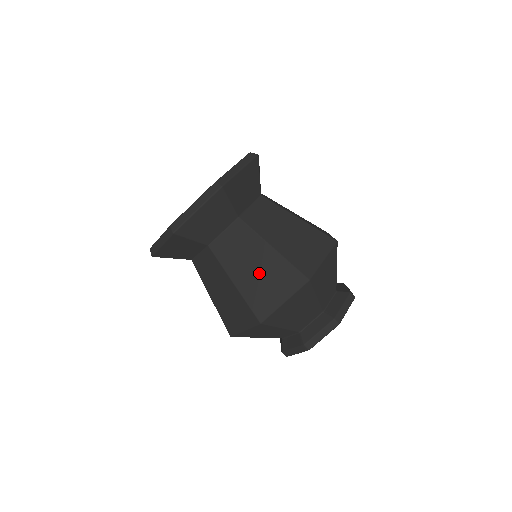
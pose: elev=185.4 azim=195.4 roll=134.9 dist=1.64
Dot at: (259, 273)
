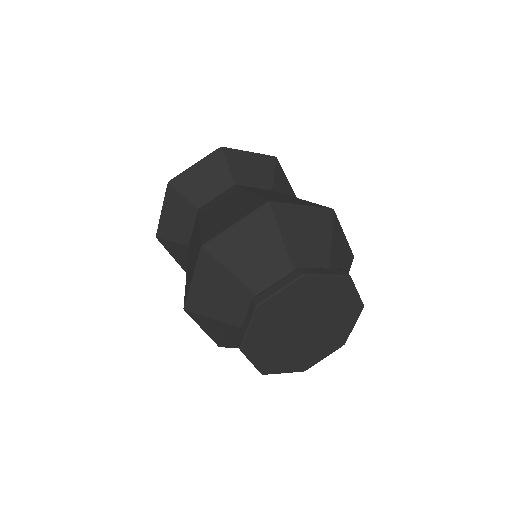
Dot at: (192, 256)
